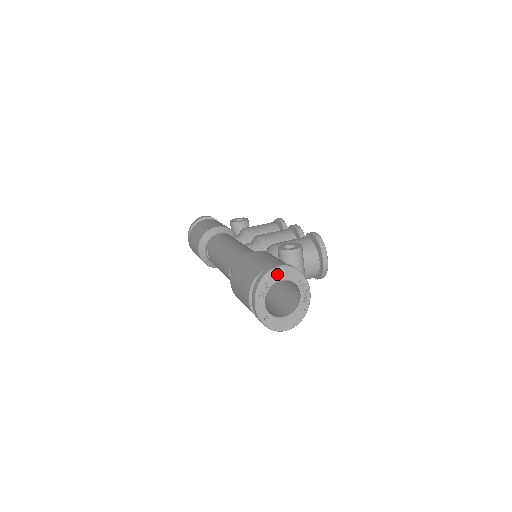
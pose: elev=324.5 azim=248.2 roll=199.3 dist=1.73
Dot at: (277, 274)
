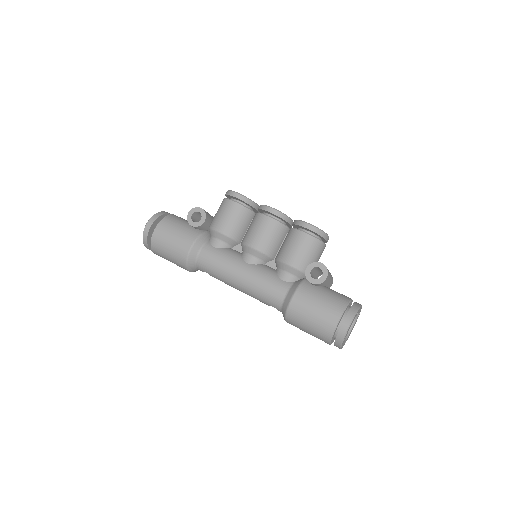
Dot at: occluded
